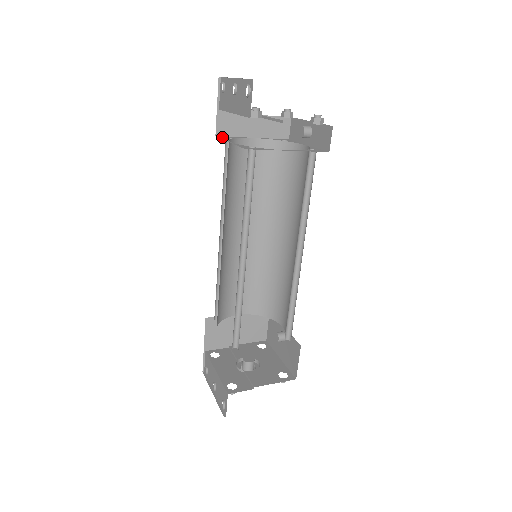
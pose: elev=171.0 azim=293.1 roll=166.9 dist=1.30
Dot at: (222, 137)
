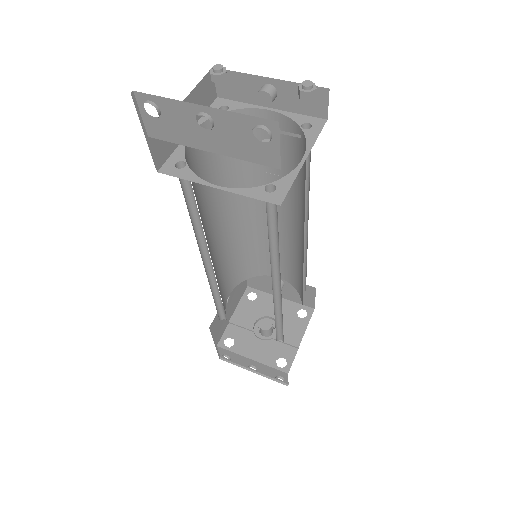
Dot at: (172, 171)
